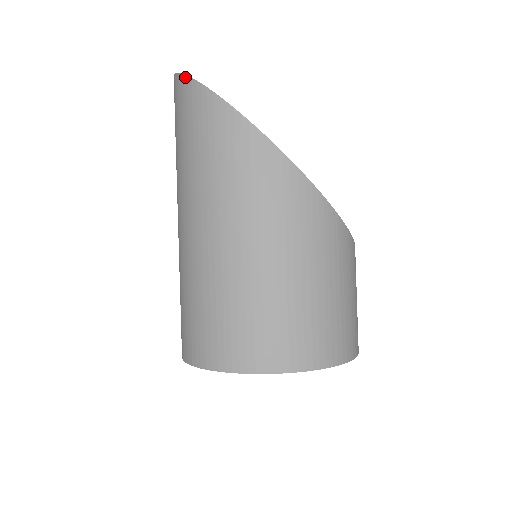
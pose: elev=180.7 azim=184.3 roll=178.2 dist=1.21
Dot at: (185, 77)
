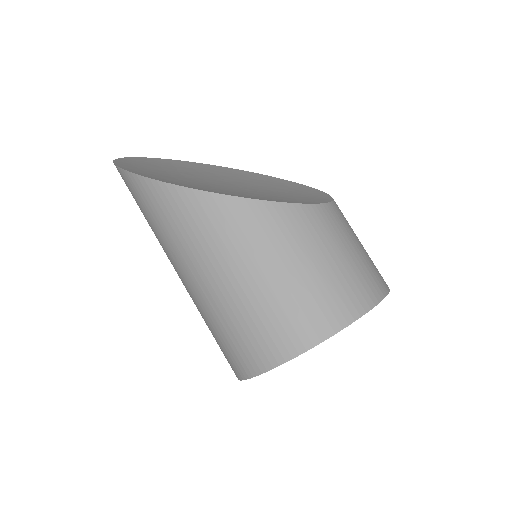
Dot at: occluded
